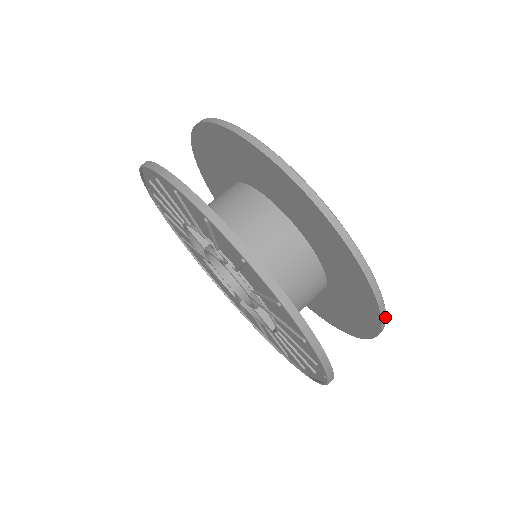
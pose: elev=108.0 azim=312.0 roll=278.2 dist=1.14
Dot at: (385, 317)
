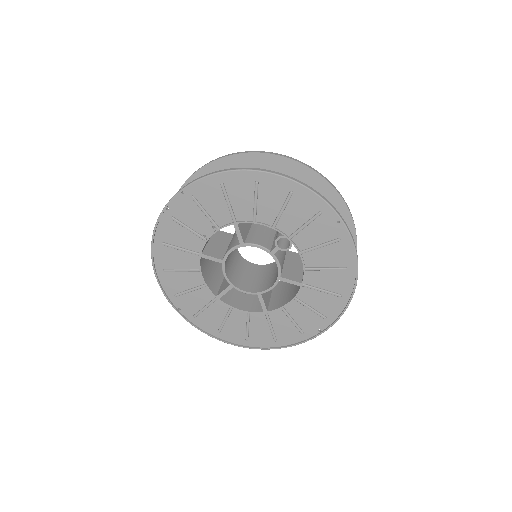
Dot at: occluded
